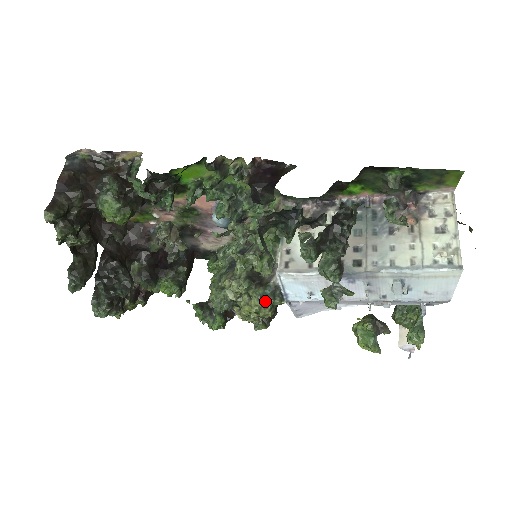
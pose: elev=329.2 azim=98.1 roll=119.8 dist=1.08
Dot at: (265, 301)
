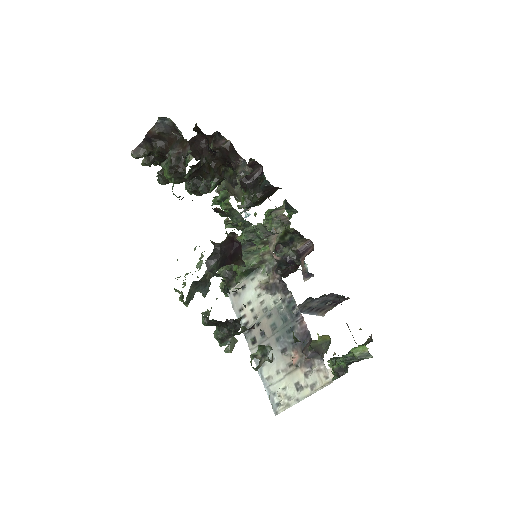
Dot at: occluded
